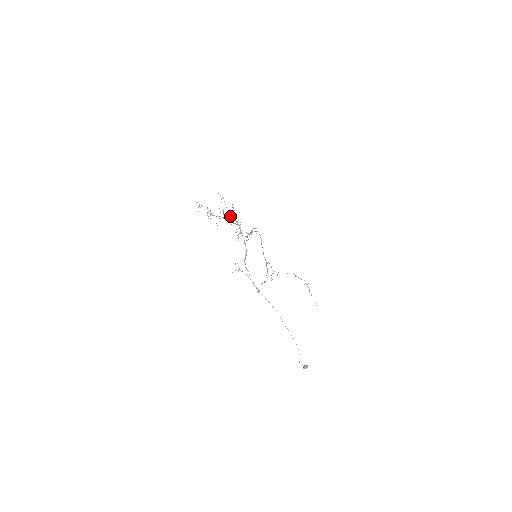
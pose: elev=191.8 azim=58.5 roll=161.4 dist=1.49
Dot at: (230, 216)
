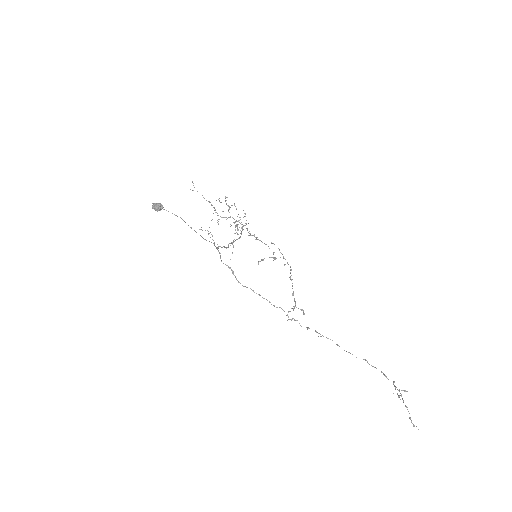
Dot at: (226, 200)
